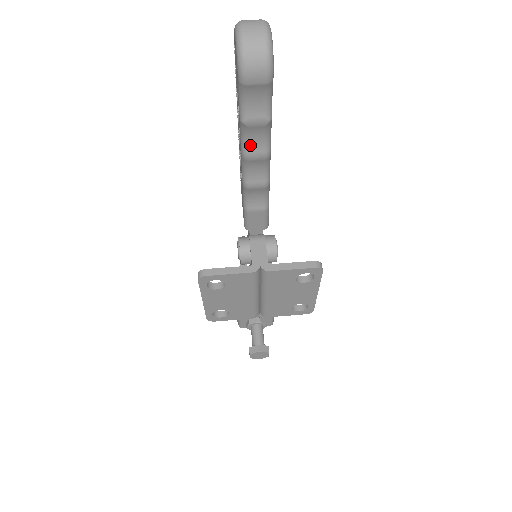
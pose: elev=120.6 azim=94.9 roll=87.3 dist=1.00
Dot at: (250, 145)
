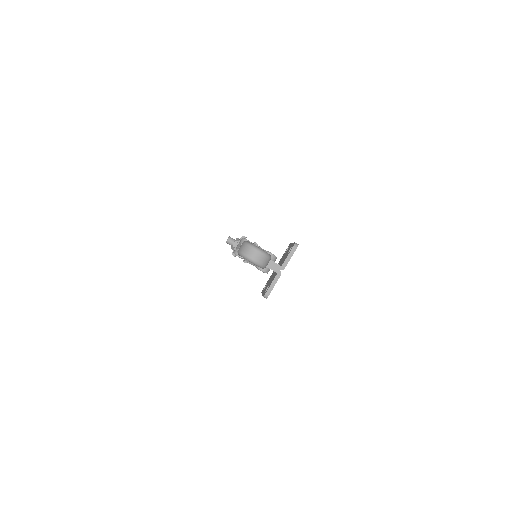
Dot at: occluded
